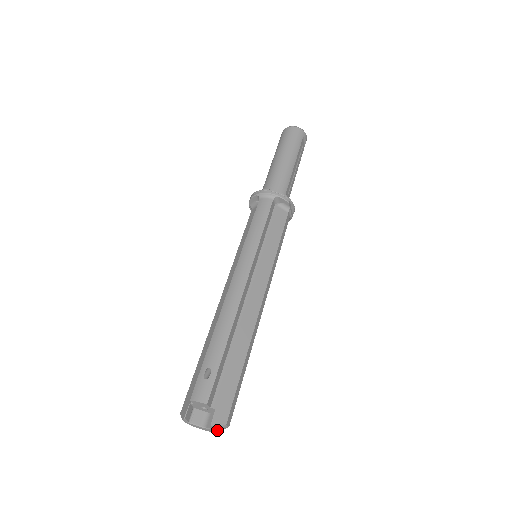
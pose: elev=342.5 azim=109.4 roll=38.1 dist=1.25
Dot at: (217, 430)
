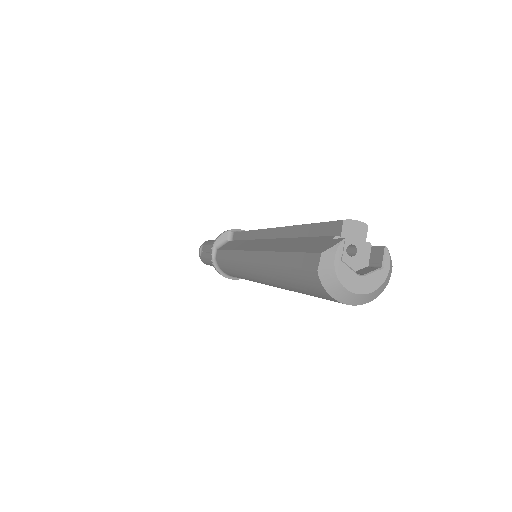
Dot at: (385, 272)
